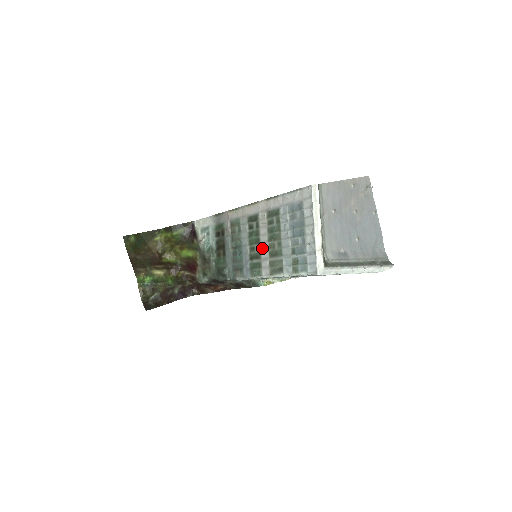
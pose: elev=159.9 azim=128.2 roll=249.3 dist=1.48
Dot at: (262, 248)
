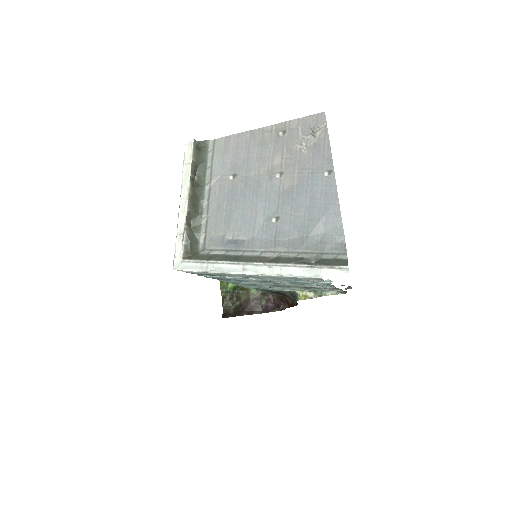
Dot at: occluded
